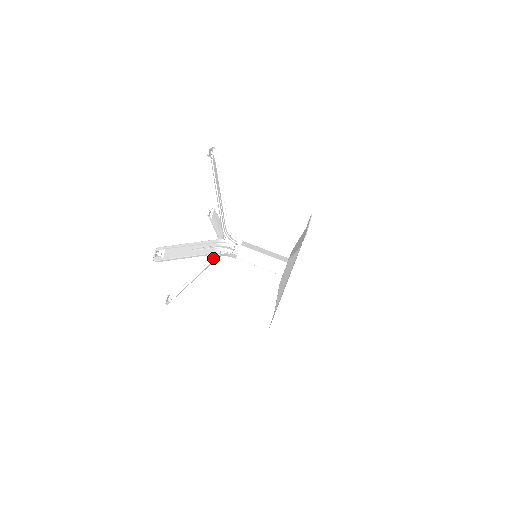
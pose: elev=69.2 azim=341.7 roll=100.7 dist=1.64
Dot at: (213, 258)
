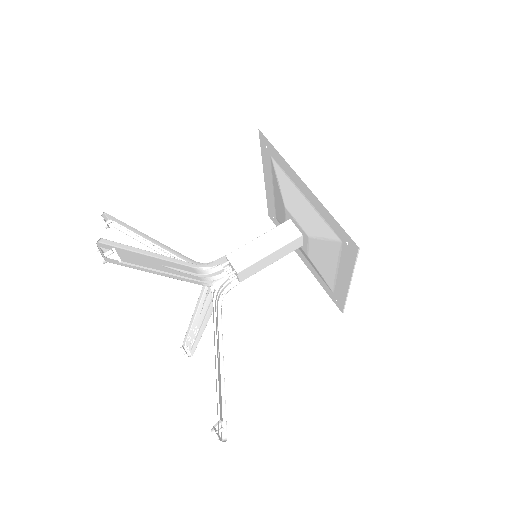
Dot at: (210, 302)
